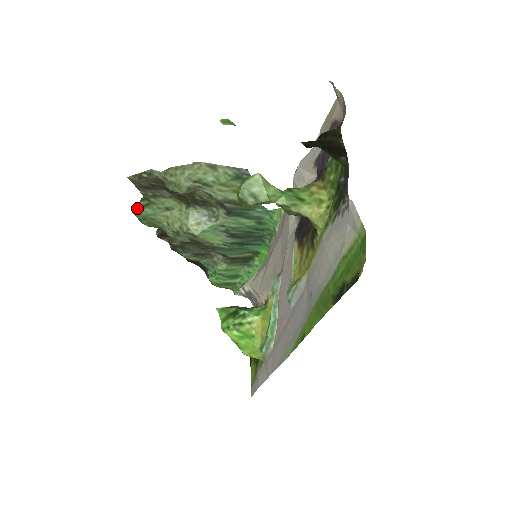
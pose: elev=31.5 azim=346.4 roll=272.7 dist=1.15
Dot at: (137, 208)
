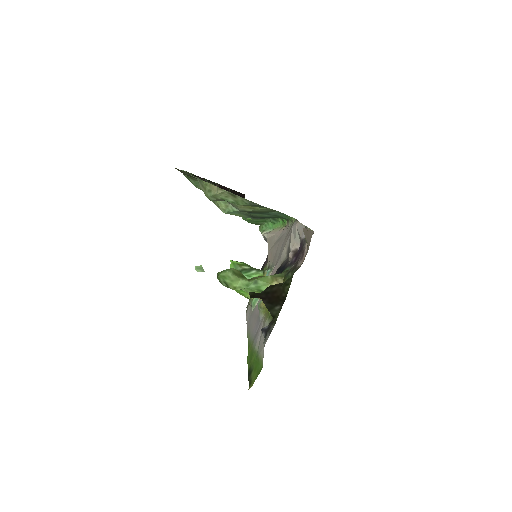
Dot at: occluded
